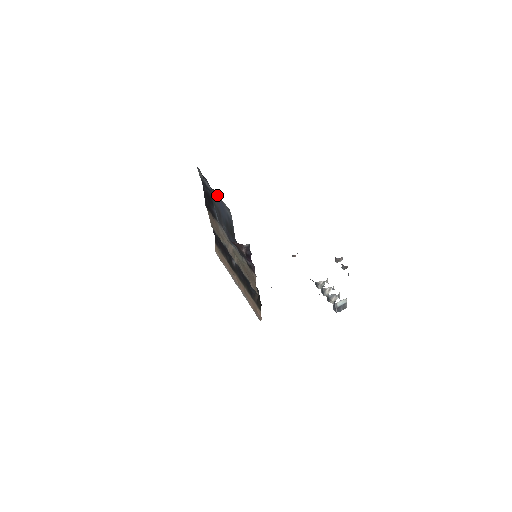
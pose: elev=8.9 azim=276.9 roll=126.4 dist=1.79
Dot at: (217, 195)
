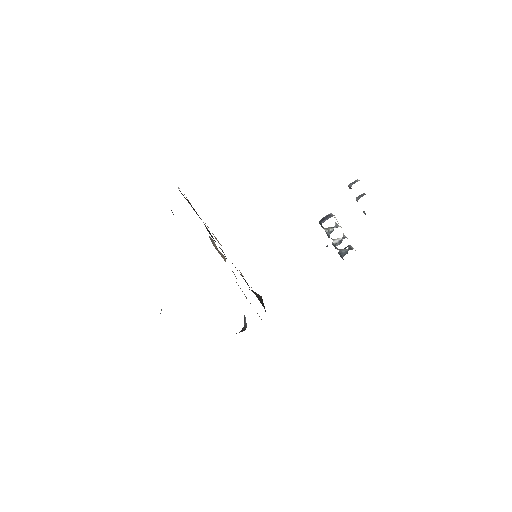
Dot at: occluded
